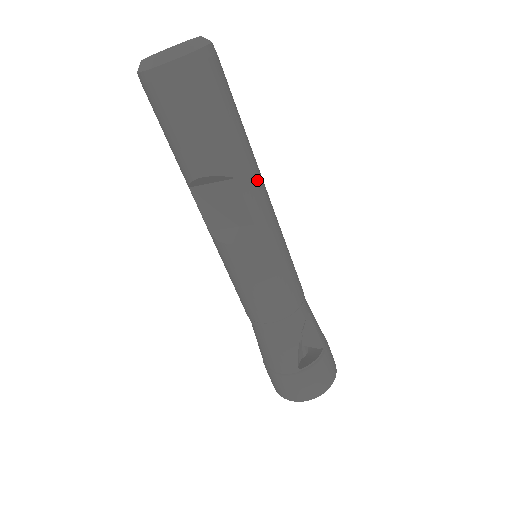
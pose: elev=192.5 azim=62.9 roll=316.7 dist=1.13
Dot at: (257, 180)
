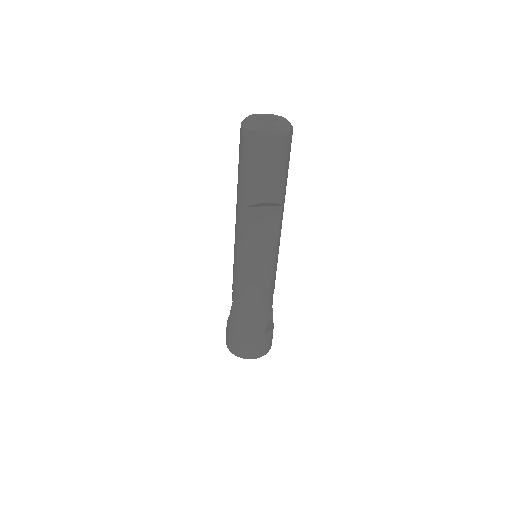
Dot at: occluded
